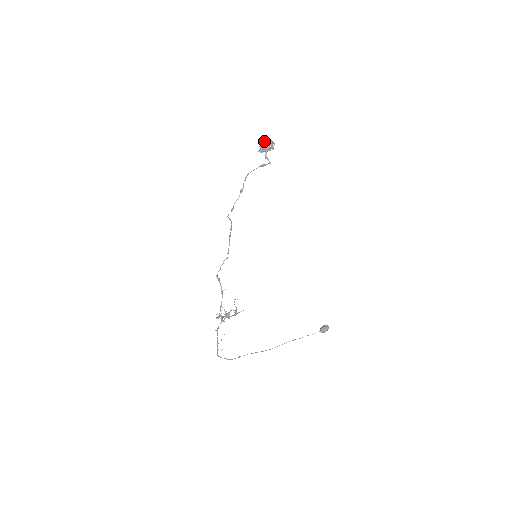
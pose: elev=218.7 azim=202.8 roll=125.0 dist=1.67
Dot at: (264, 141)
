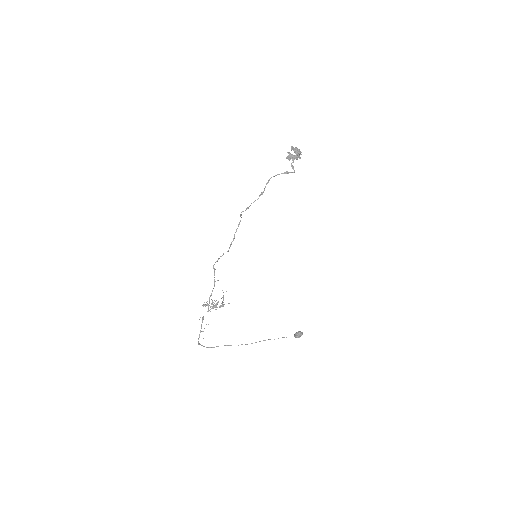
Dot at: (292, 147)
